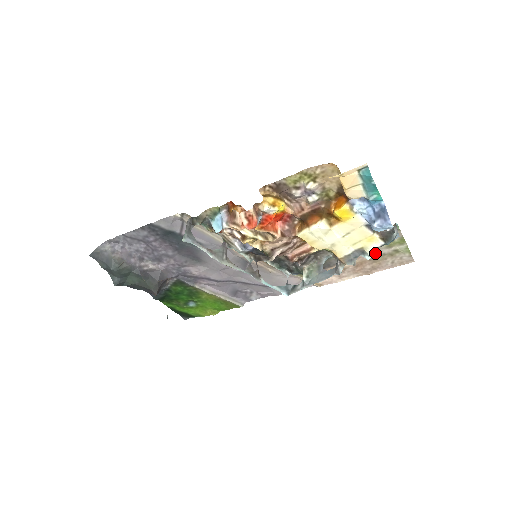
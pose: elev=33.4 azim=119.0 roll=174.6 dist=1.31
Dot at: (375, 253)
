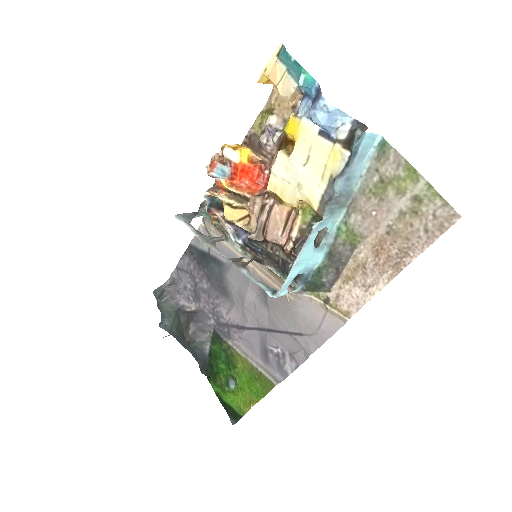
Dot at: (387, 214)
